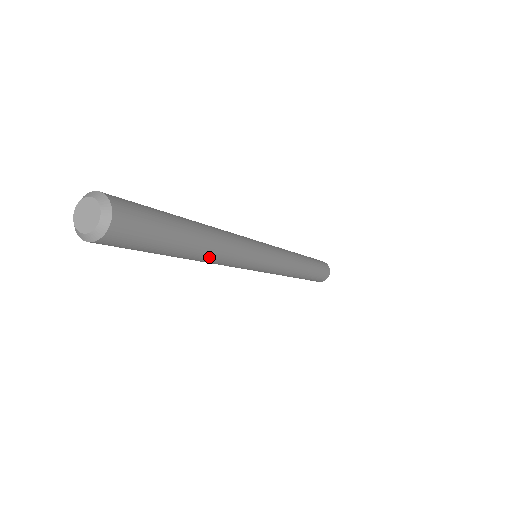
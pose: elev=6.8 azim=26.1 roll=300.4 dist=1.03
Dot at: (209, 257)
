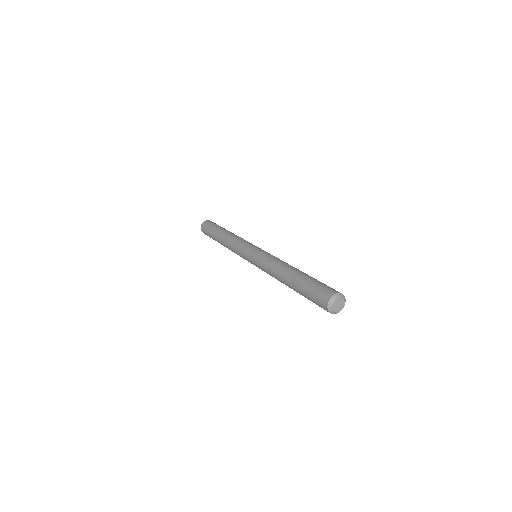
Dot at: occluded
